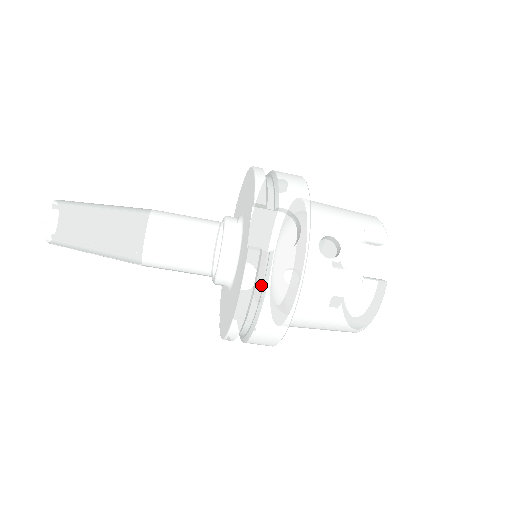
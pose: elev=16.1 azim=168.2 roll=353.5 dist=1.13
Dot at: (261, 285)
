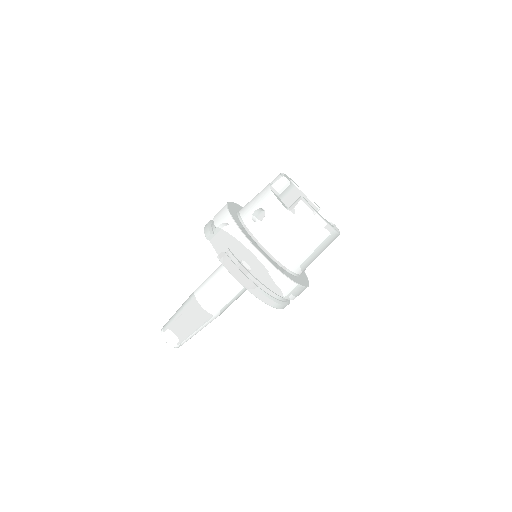
Dot at: (242, 266)
